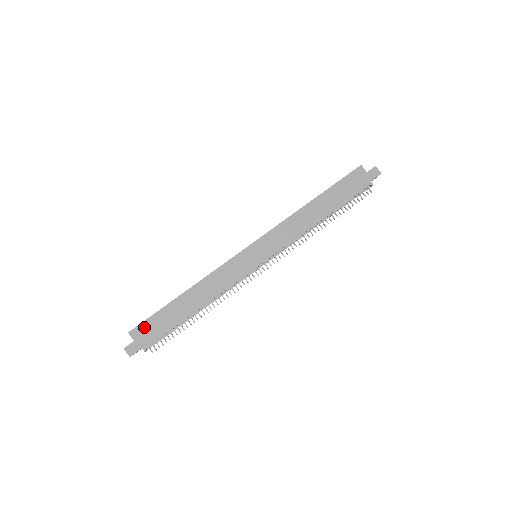
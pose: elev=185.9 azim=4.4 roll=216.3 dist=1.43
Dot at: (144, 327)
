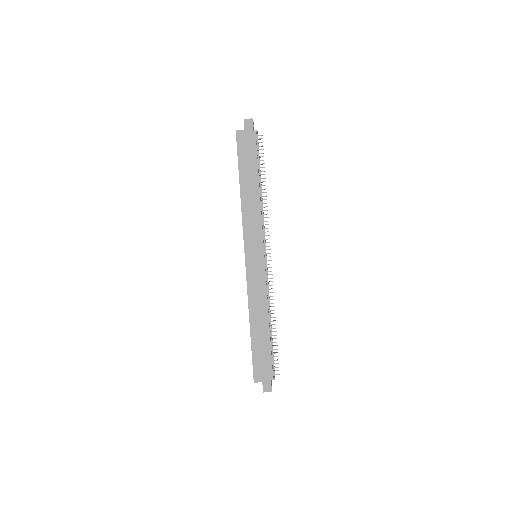
Dot at: (257, 369)
